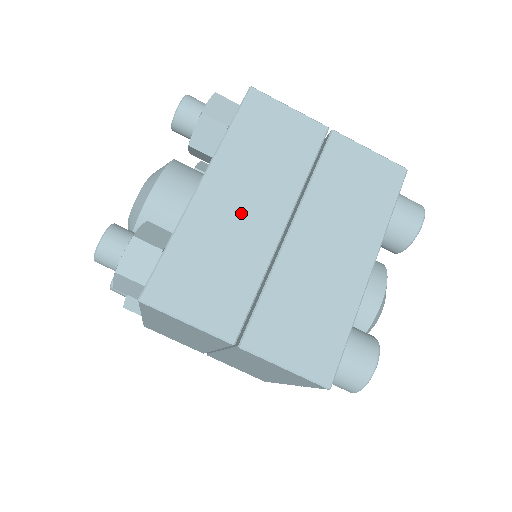
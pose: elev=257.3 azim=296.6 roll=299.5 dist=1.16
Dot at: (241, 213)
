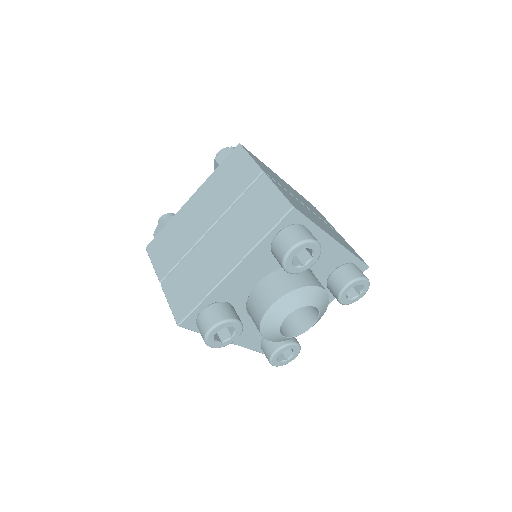
Dot at: (291, 190)
